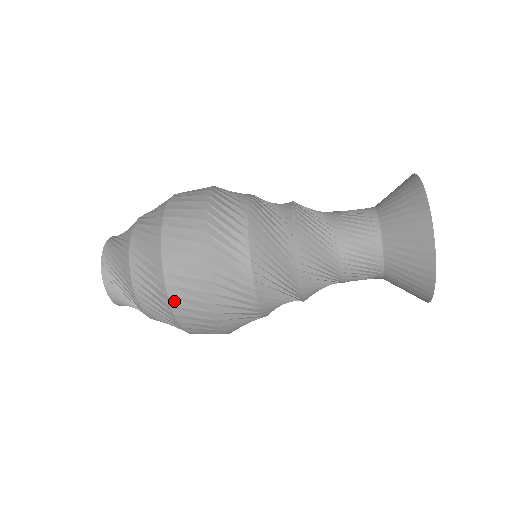
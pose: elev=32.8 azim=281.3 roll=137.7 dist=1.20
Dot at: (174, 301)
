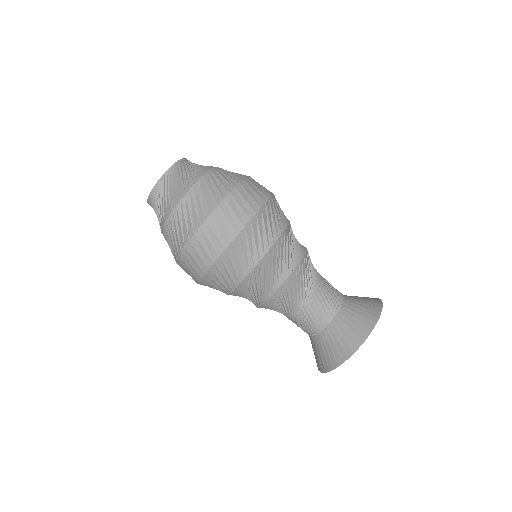
Dot at: (224, 205)
